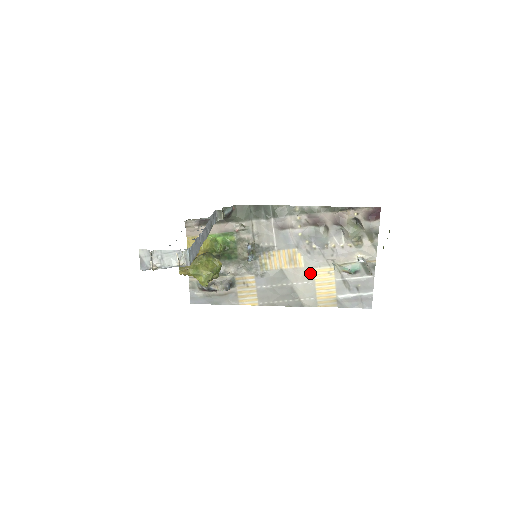
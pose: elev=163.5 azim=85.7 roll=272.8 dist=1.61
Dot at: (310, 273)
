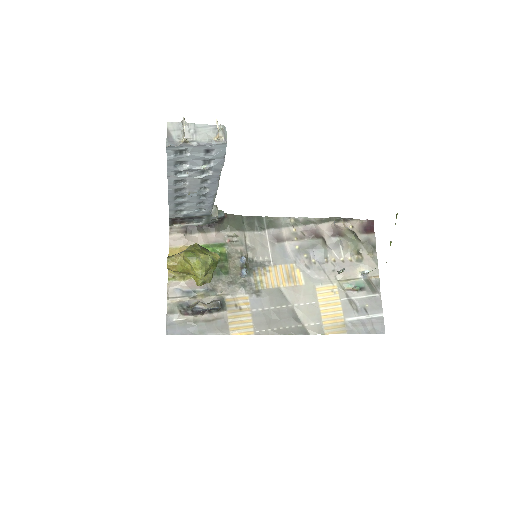
Dot at: (312, 291)
